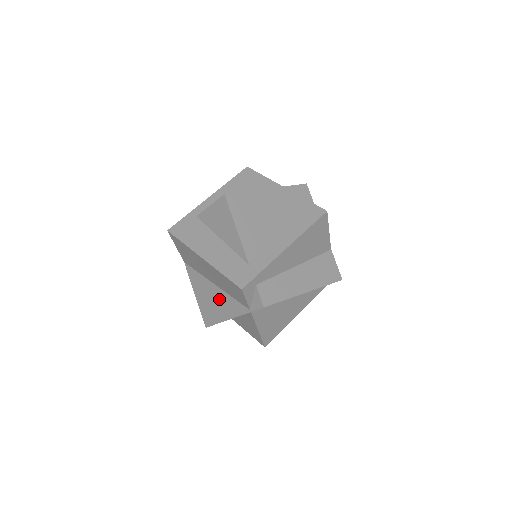
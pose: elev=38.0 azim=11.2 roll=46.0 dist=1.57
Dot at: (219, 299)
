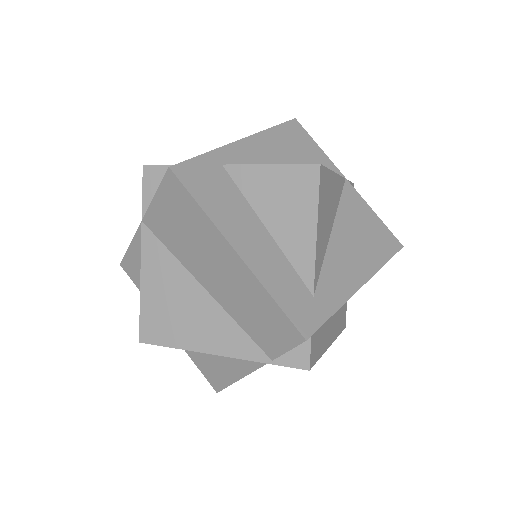
Dot at: (203, 315)
